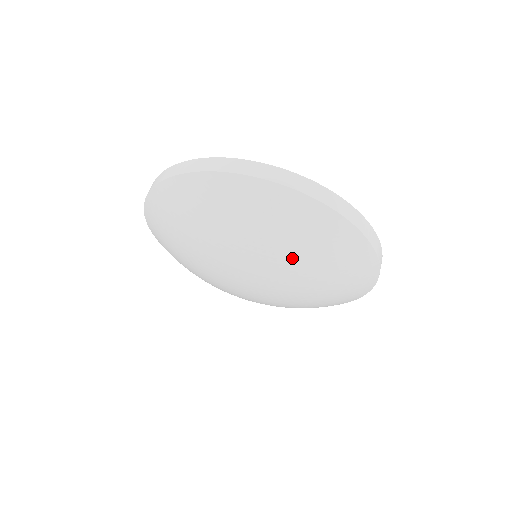
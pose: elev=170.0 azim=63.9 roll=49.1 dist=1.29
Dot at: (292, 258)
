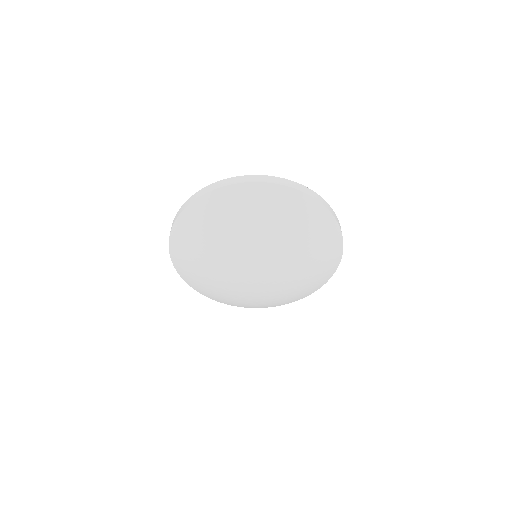
Dot at: (303, 251)
